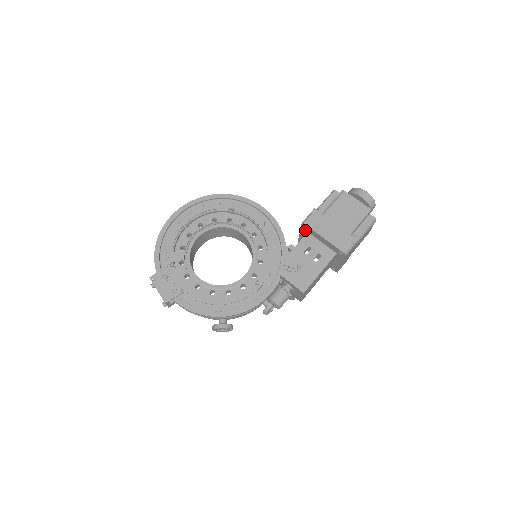
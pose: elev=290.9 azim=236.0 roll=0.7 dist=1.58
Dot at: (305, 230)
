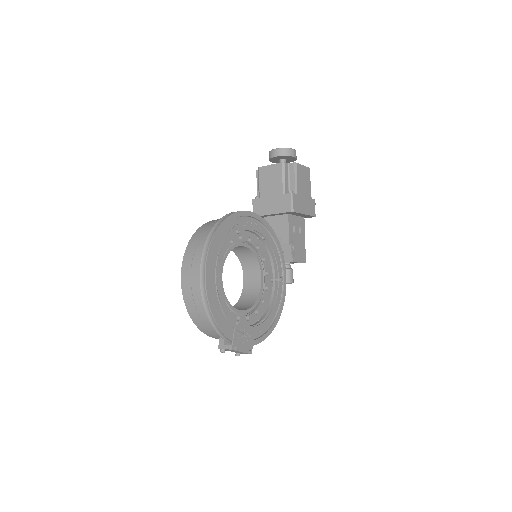
Dot at: (286, 213)
